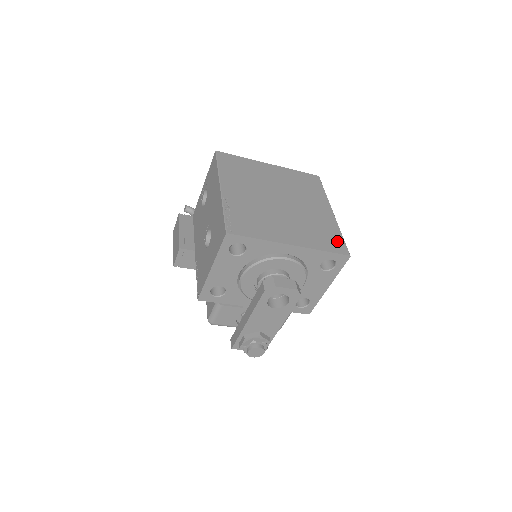
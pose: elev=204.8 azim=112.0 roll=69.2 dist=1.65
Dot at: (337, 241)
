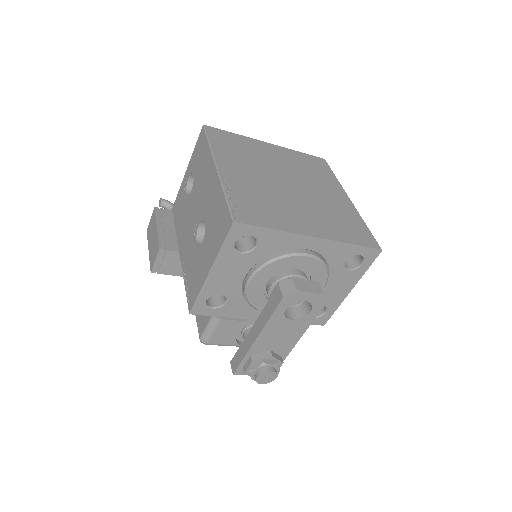
Dot at: (363, 232)
